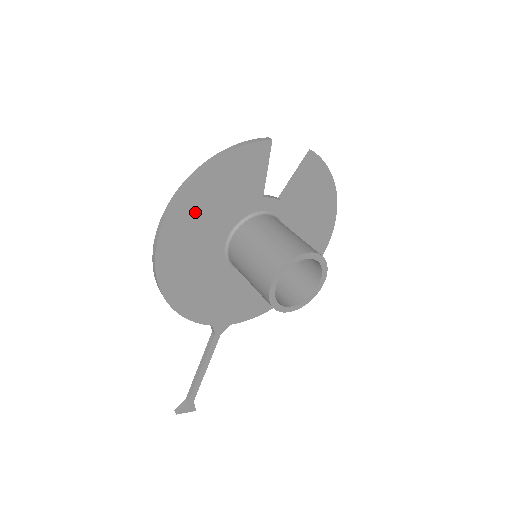
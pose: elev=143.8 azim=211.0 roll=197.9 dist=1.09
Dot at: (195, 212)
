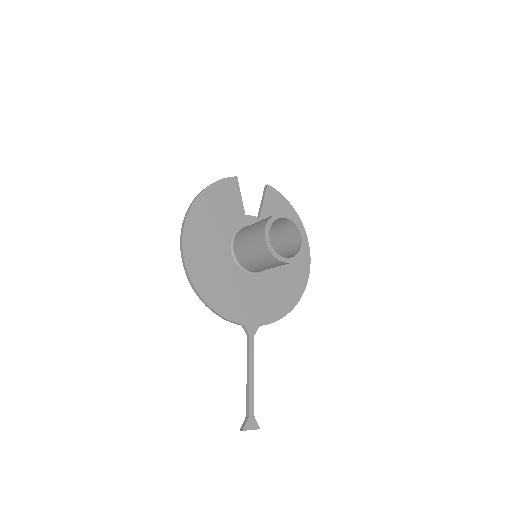
Dot at: (202, 224)
